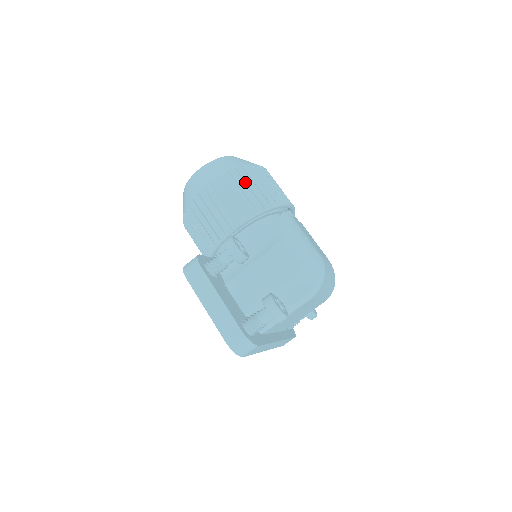
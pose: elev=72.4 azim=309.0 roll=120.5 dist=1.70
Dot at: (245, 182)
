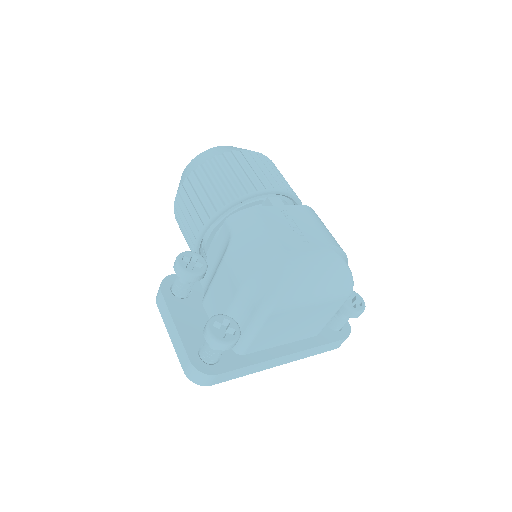
Dot at: (205, 181)
